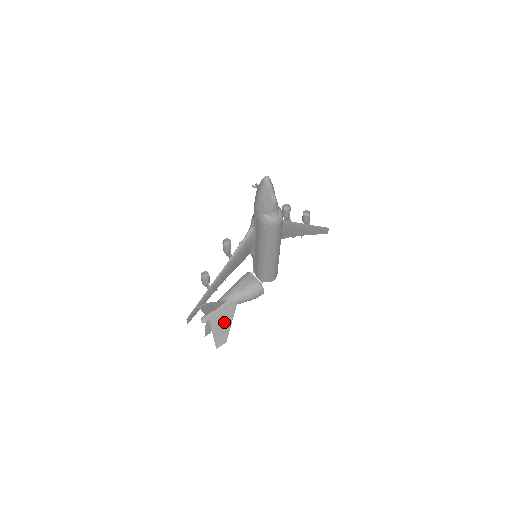
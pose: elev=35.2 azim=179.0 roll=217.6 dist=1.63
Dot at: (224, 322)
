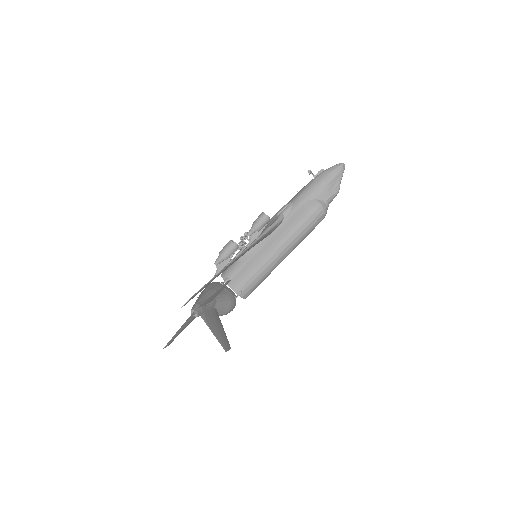
Dot at: (218, 324)
